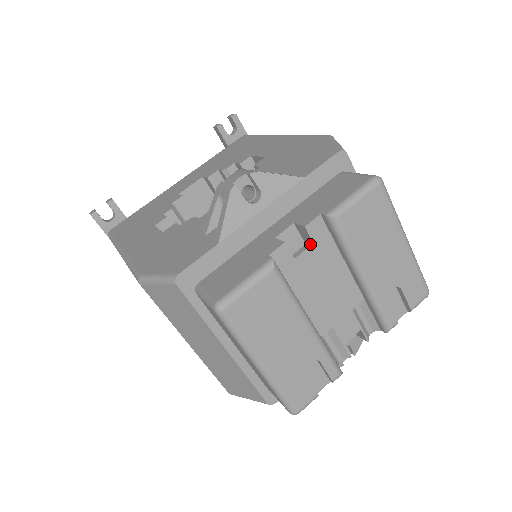
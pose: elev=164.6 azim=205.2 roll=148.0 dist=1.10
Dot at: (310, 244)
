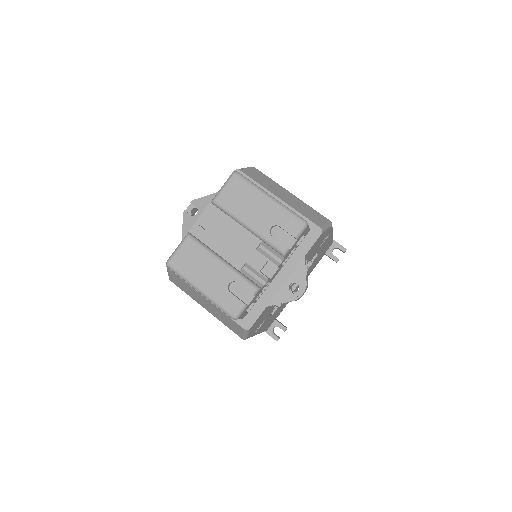
Dot at: (213, 220)
